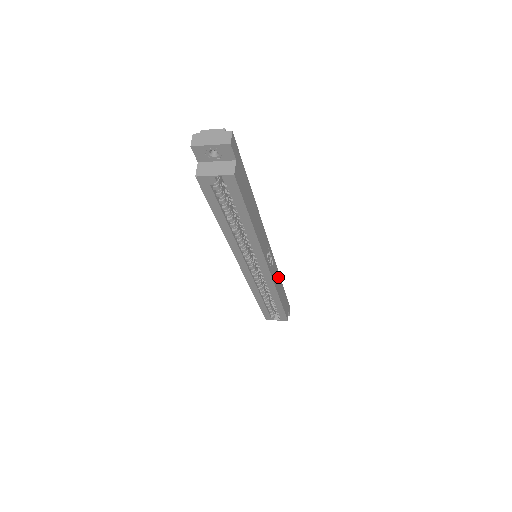
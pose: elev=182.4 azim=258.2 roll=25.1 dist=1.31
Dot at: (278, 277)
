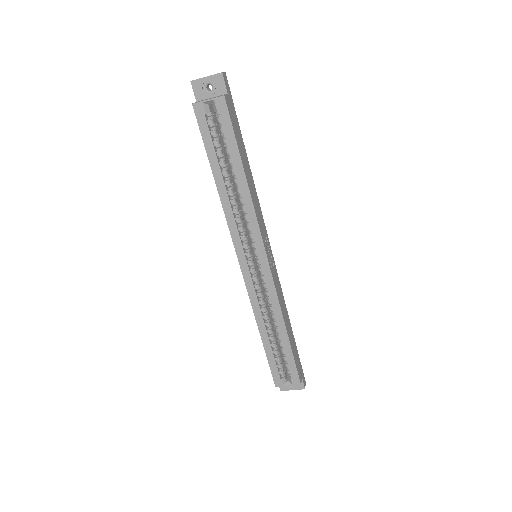
Dot at: (283, 302)
